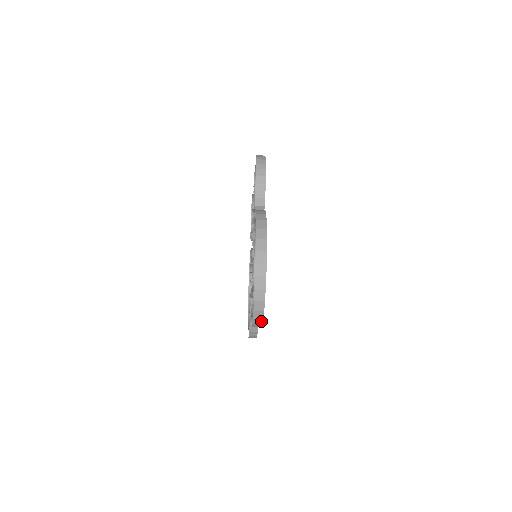
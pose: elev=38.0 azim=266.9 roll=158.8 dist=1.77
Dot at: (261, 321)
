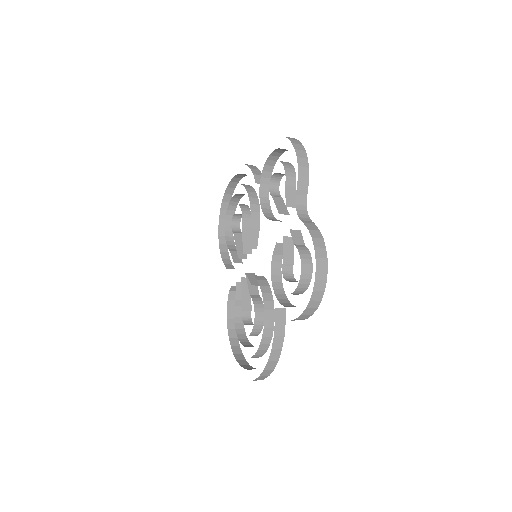
Dot at: occluded
